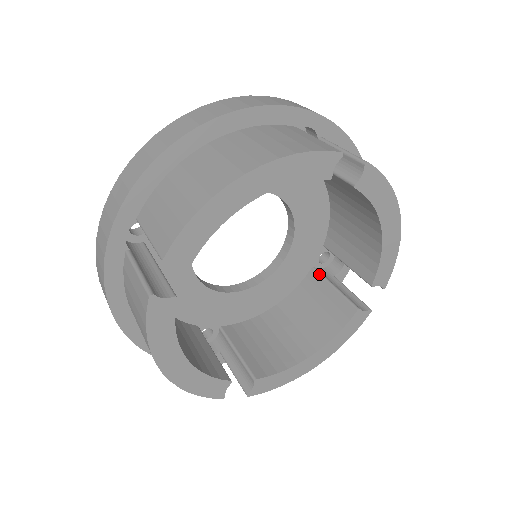
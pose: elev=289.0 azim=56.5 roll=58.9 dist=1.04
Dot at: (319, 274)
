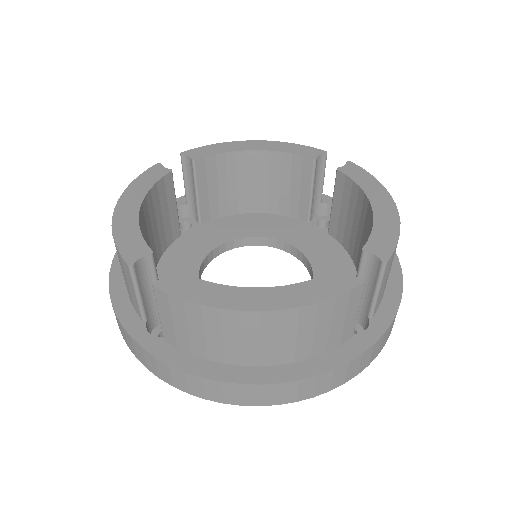
Dot at: occluded
